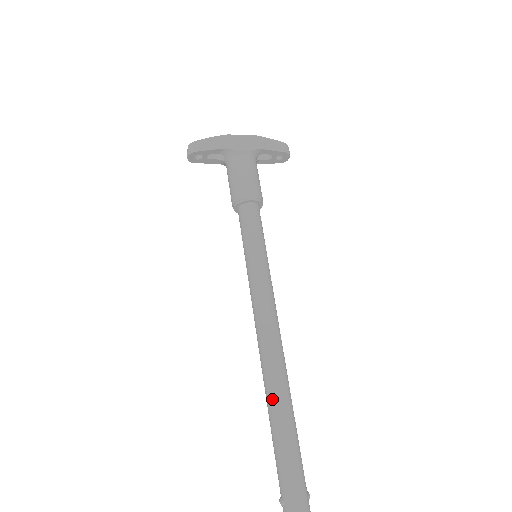
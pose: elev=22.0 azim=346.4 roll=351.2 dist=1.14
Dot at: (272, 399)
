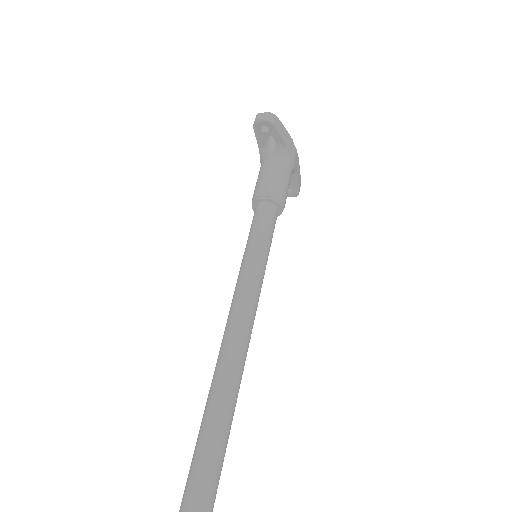
Dot at: (225, 407)
